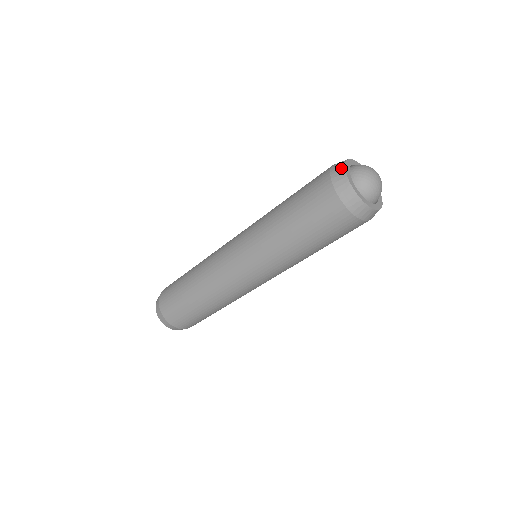
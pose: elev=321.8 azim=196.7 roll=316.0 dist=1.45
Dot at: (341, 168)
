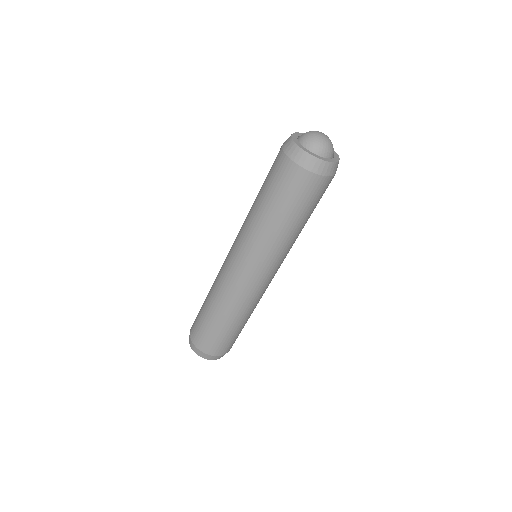
Dot at: occluded
